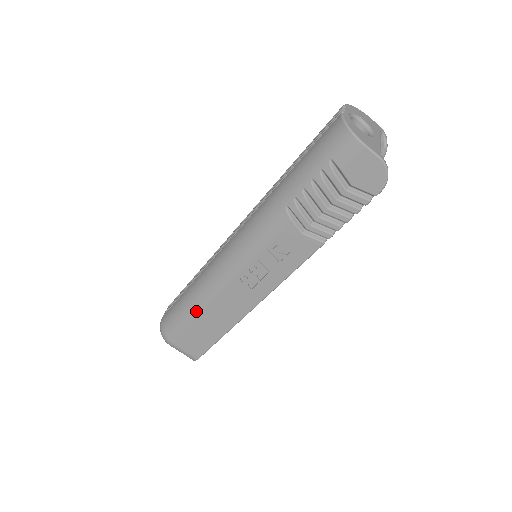
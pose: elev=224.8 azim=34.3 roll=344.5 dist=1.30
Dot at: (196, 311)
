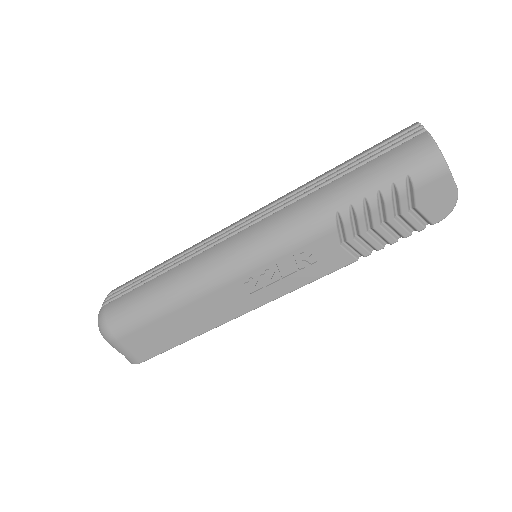
Dot at: (168, 307)
